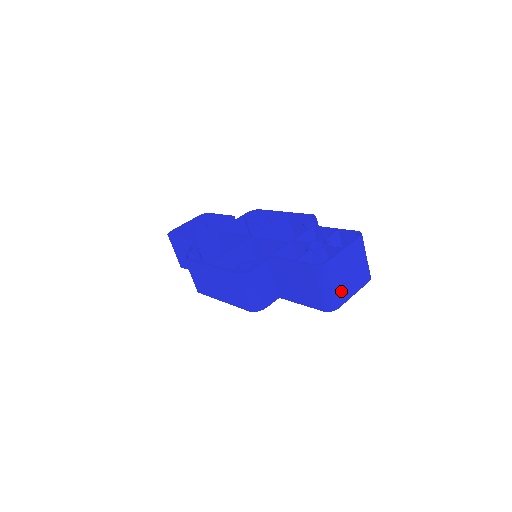
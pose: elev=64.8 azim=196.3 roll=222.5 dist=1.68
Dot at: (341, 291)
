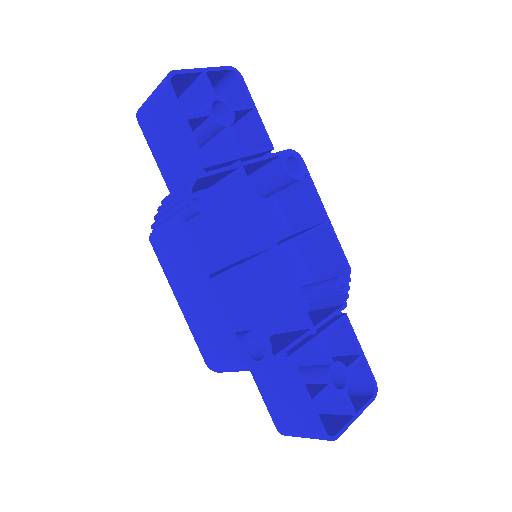
Dot at: occluded
